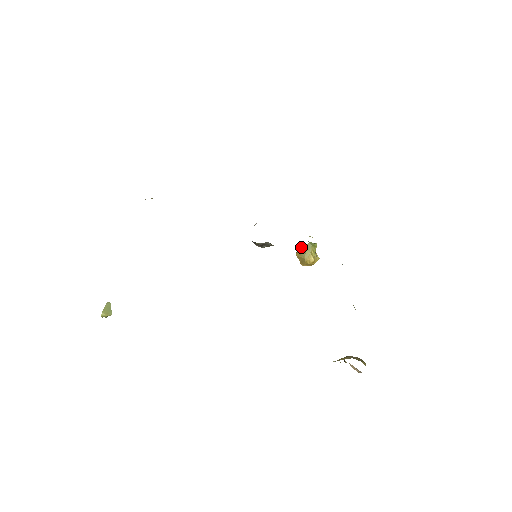
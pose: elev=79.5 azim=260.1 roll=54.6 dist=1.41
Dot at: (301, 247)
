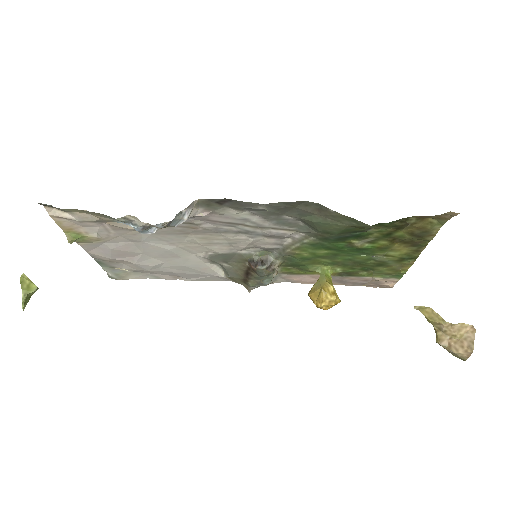
Dot at: occluded
